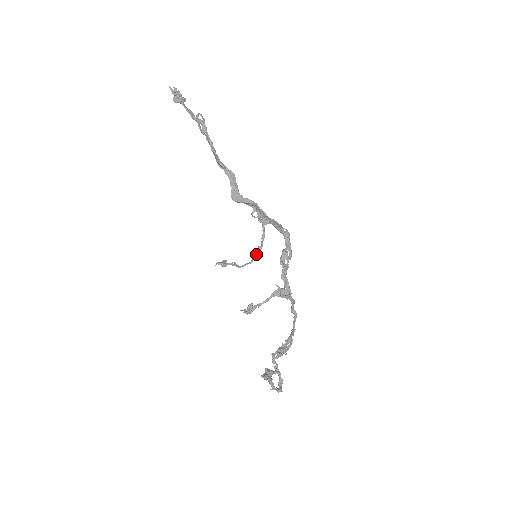
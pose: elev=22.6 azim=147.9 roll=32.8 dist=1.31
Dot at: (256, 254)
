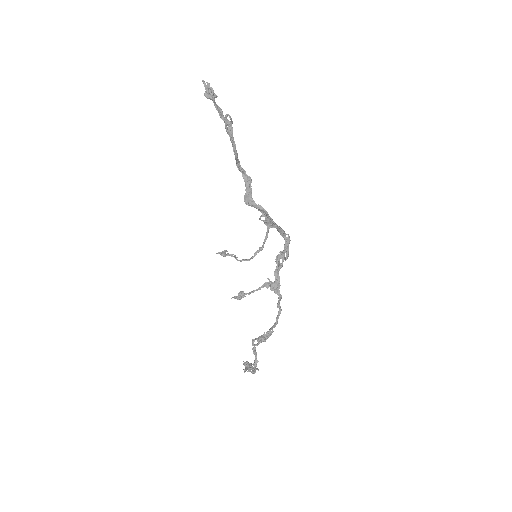
Dot at: (256, 254)
